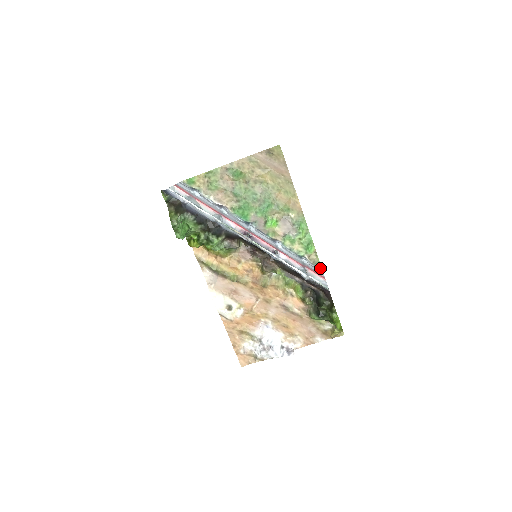
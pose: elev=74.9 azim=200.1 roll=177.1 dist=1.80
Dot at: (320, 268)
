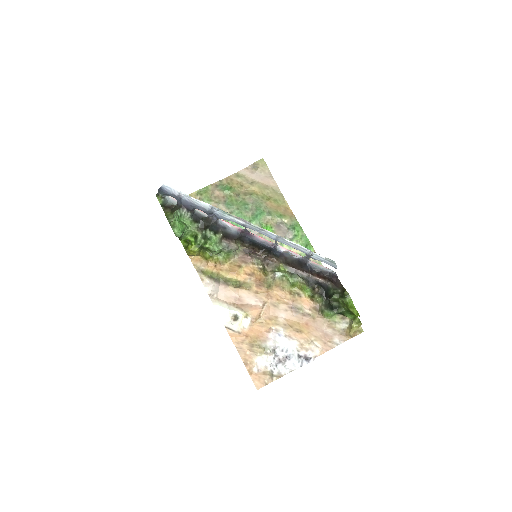
Dot at: occluded
